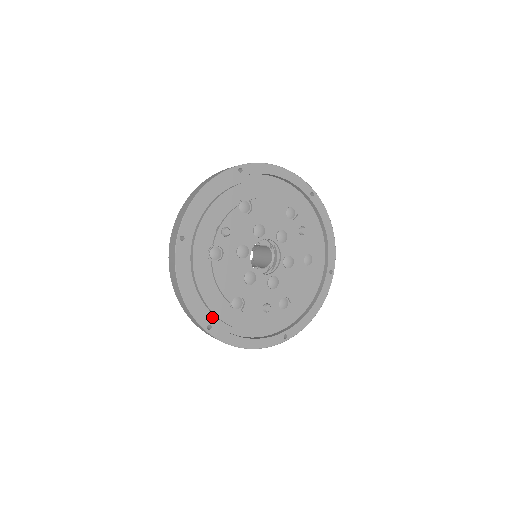
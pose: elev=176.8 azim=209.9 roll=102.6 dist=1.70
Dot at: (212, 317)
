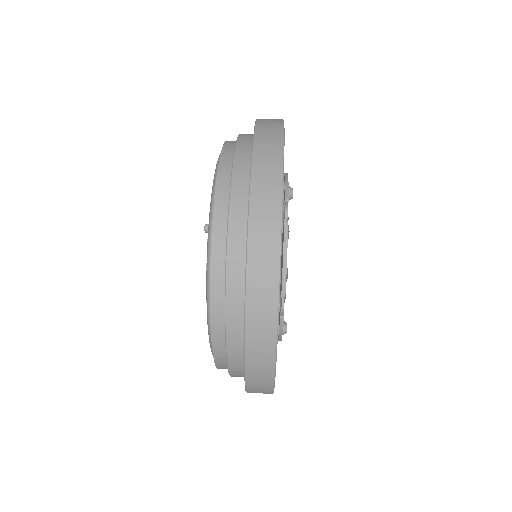
Dot at: occluded
